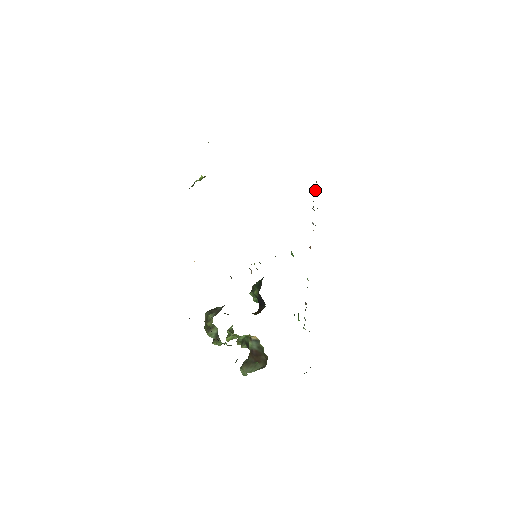
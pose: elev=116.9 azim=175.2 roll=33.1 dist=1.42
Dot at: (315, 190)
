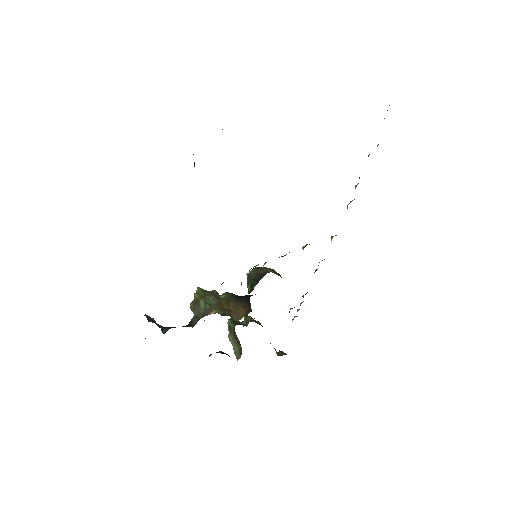
Dot at: occluded
